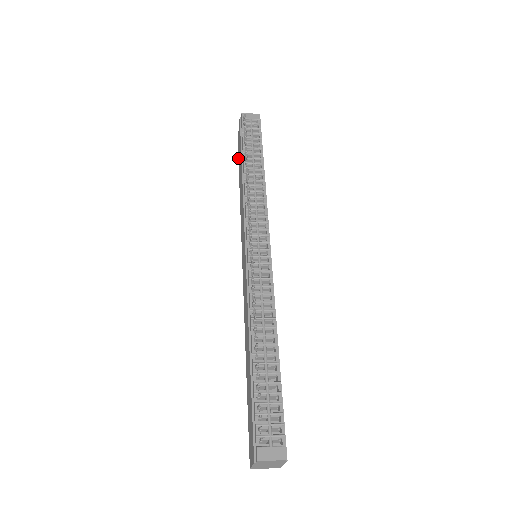
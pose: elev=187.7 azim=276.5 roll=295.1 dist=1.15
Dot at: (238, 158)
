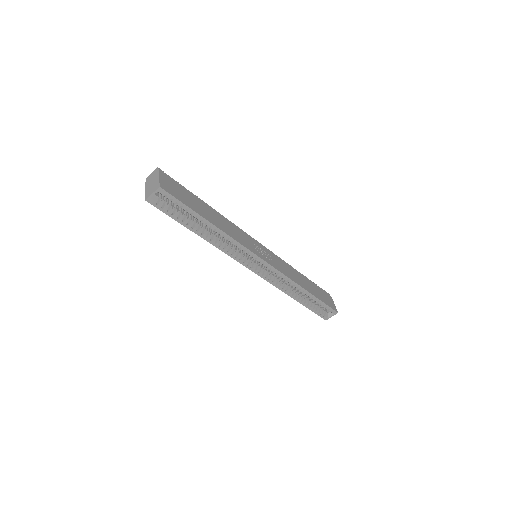
Dot at: occluded
